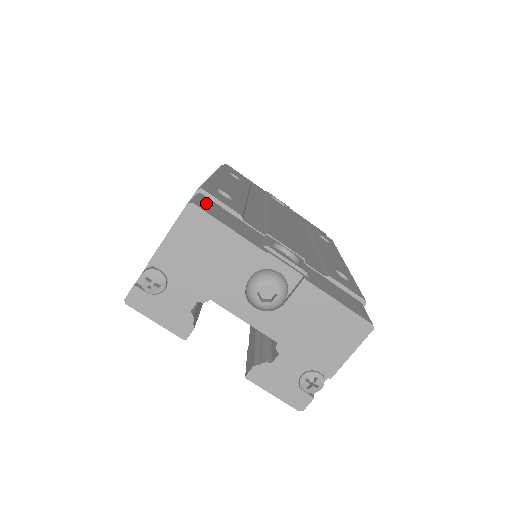
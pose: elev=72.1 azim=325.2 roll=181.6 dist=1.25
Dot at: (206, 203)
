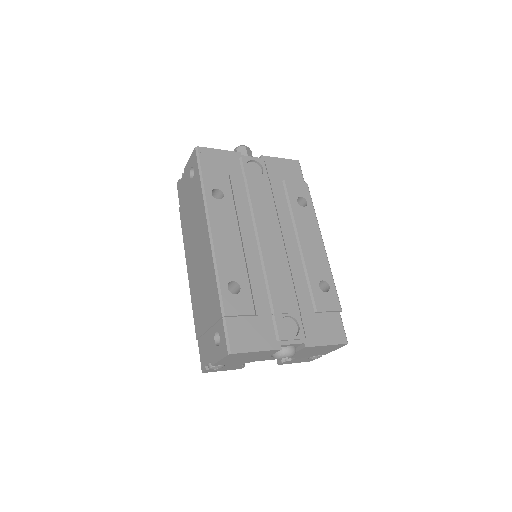
Dot at: (234, 333)
